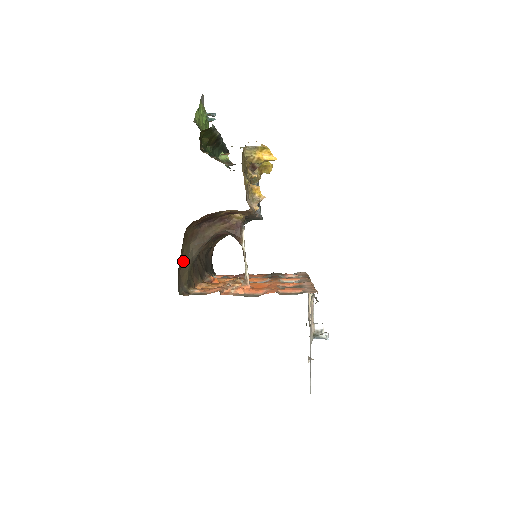
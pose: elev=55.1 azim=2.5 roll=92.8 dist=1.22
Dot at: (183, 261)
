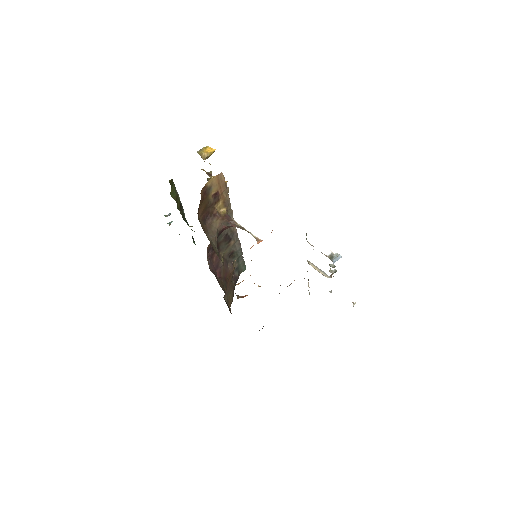
Dot at: occluded
